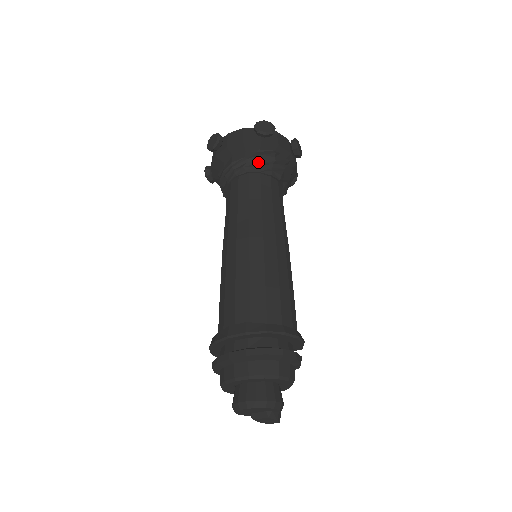
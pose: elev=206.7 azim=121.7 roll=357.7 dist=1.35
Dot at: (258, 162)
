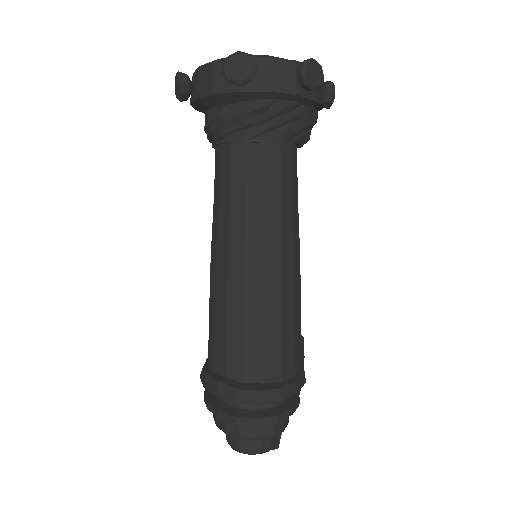
Dot at: (240, 125)
